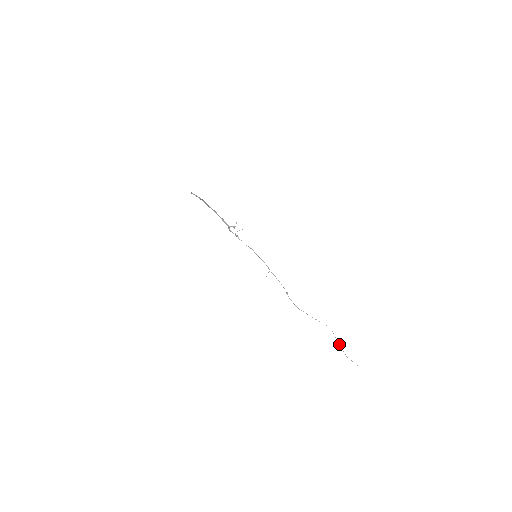
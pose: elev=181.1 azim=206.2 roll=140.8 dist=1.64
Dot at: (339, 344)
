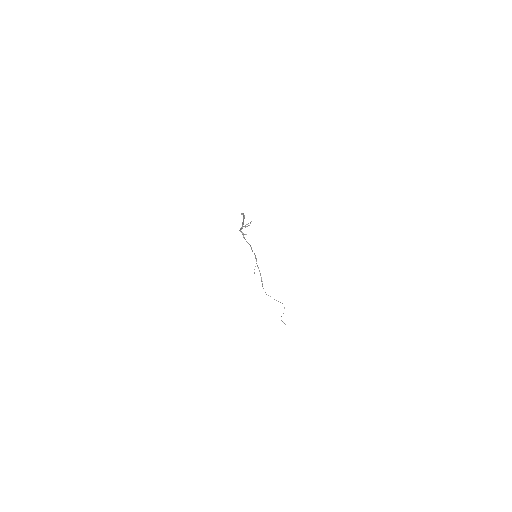
Dot at: occluded
